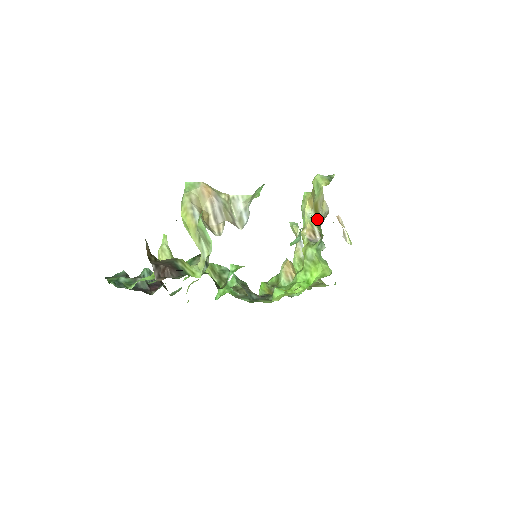
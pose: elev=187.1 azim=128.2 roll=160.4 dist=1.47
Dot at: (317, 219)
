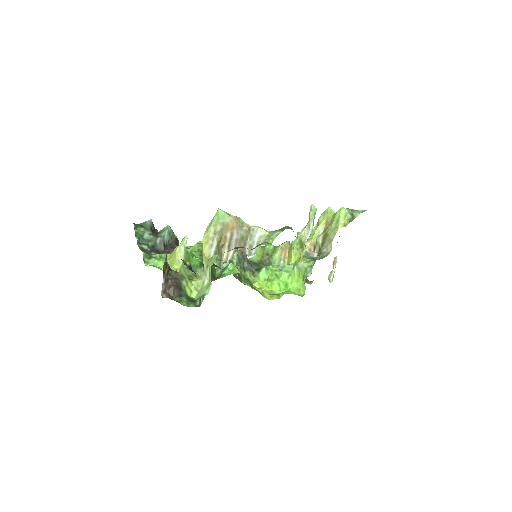
Dot at: (321, 245)
